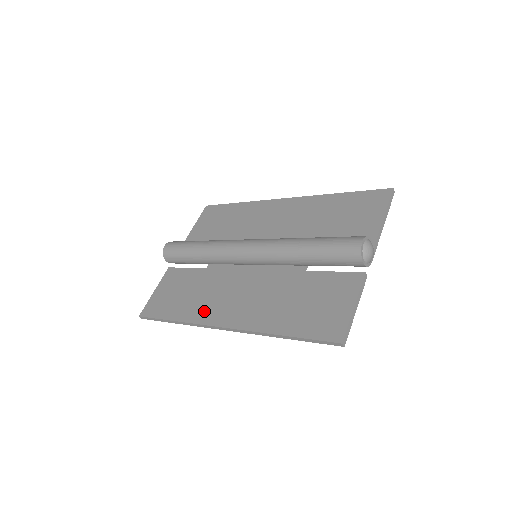
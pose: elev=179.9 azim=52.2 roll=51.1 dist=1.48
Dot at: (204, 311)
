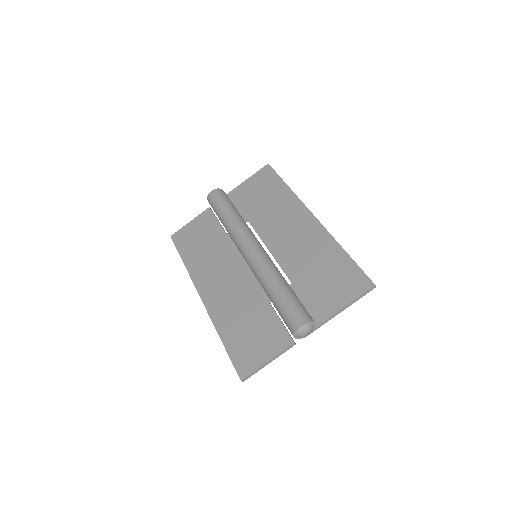
Dot at: (201, 273)
